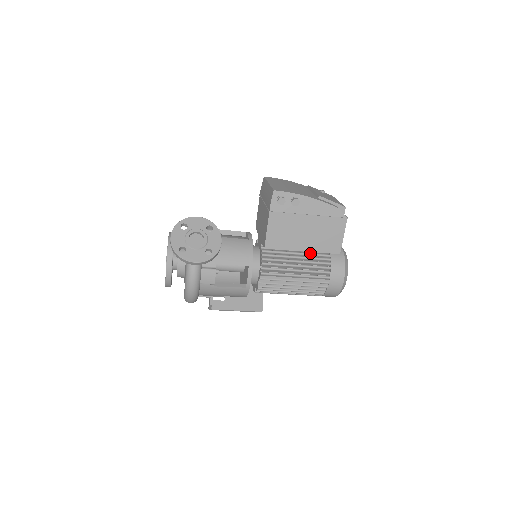
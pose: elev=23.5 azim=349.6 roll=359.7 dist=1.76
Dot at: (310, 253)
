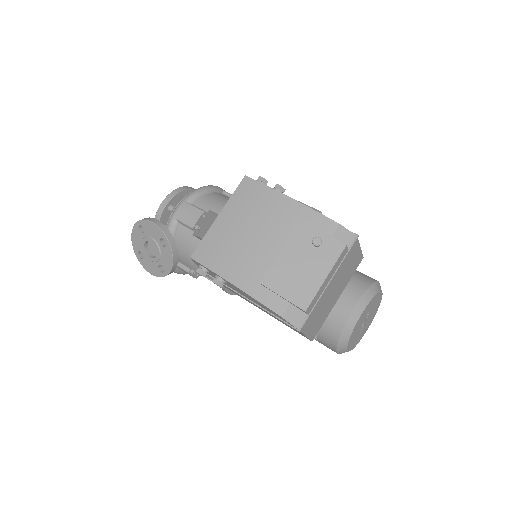
Dot at: occluded
